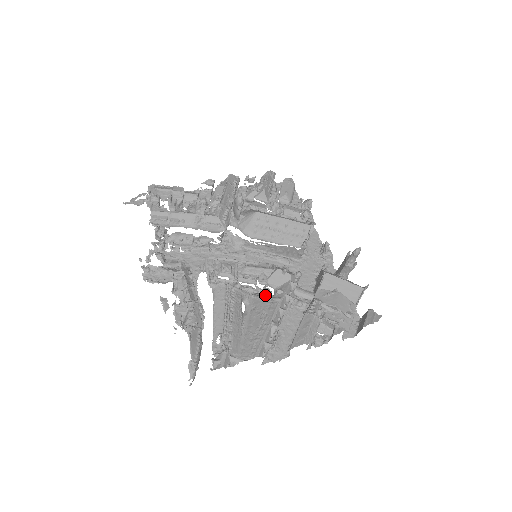
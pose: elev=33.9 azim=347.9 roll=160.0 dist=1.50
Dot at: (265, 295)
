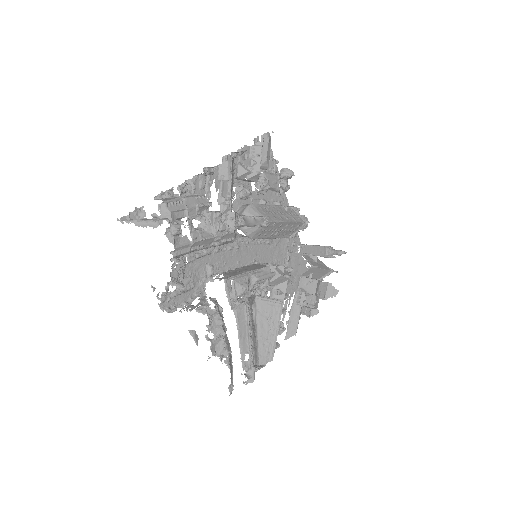
Dot at: (262, 291)
